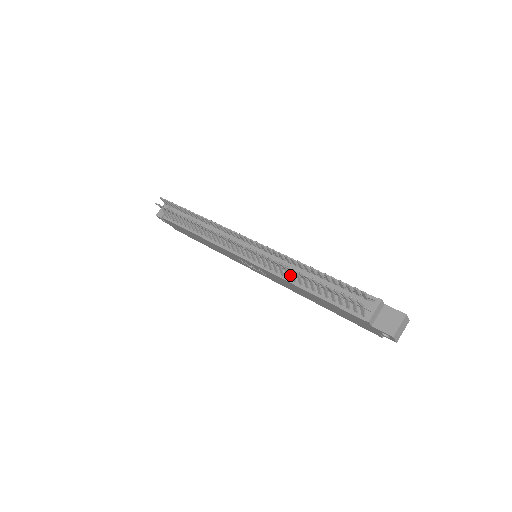
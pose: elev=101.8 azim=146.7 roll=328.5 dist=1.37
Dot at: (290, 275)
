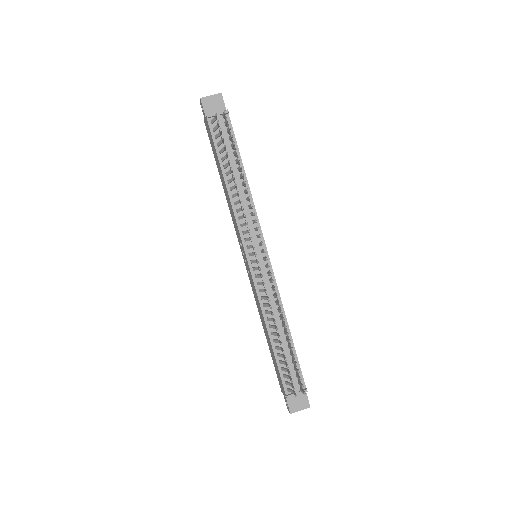
Dot at: occluded
